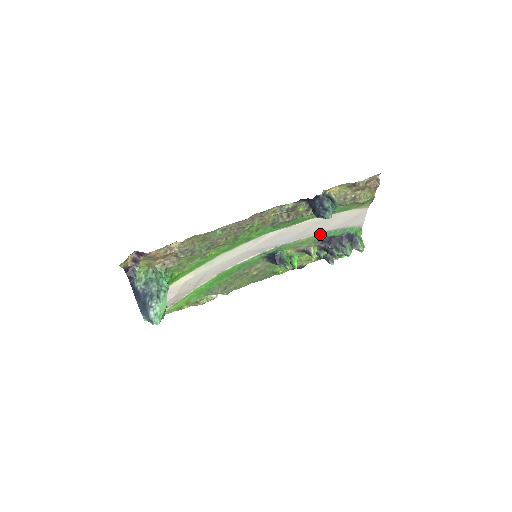
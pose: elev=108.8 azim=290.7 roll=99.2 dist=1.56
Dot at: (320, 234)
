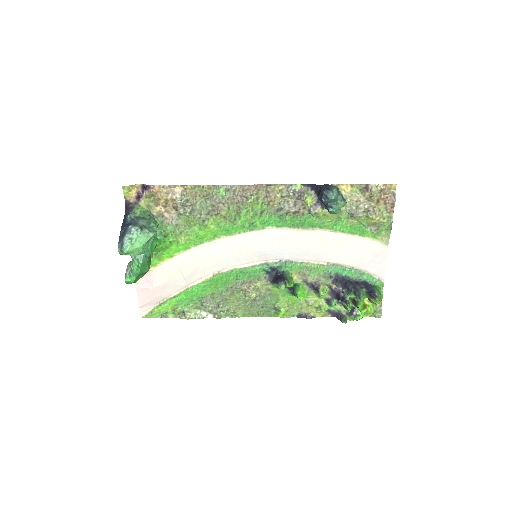
Dot at: (332, 265)
